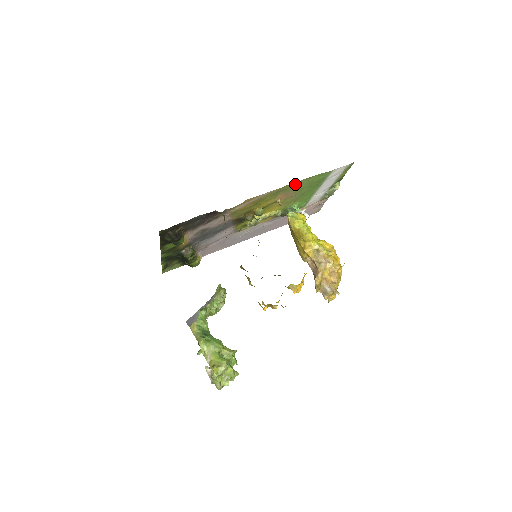
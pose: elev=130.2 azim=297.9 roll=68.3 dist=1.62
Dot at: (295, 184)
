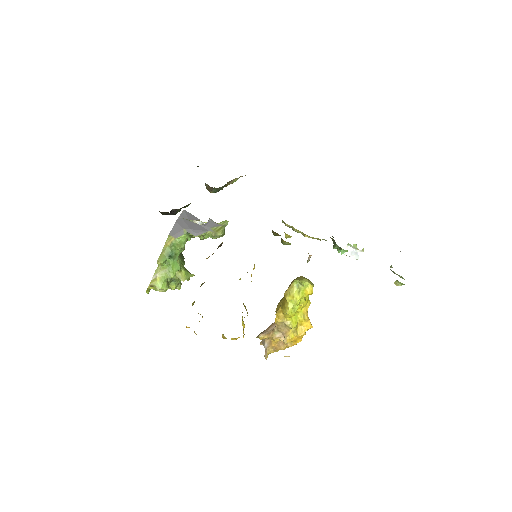
Dot at: occluded
